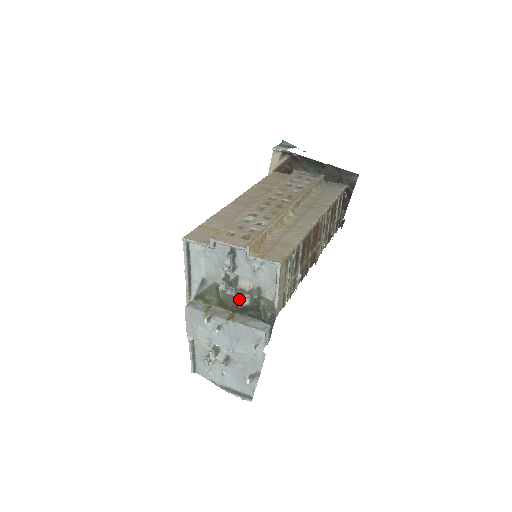
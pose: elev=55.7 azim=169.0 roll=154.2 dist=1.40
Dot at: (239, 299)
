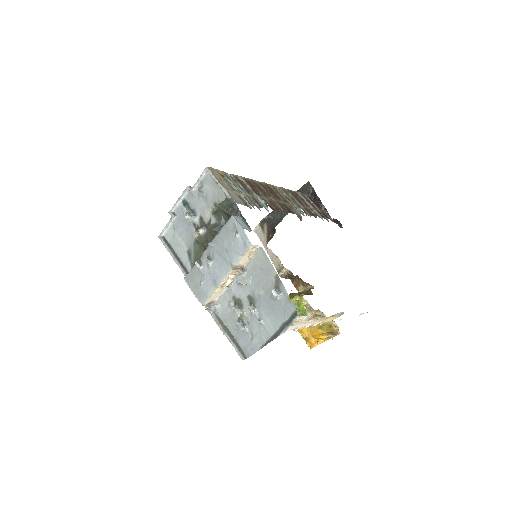
Dot at: occluded
